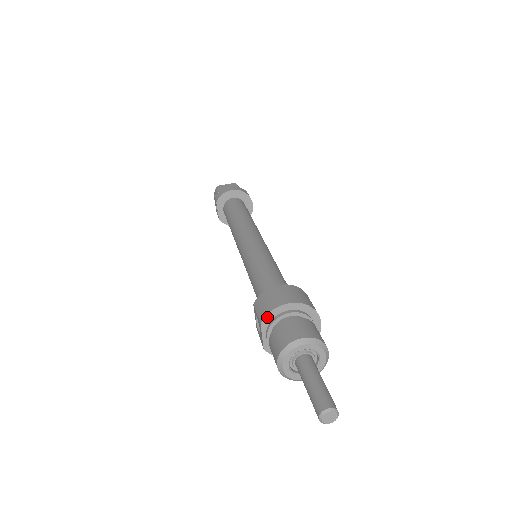
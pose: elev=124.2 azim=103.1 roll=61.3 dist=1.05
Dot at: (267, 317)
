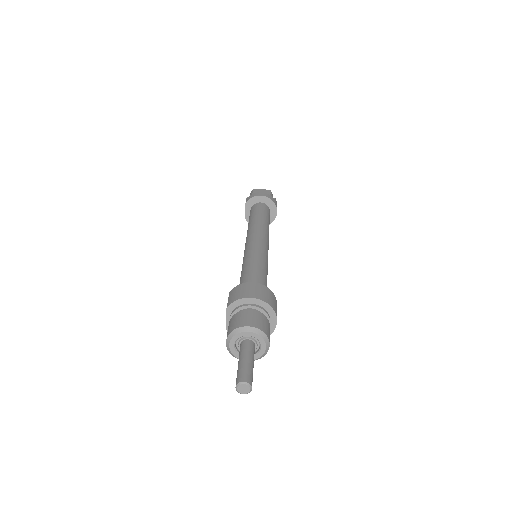
Dot at: (233, 304)
